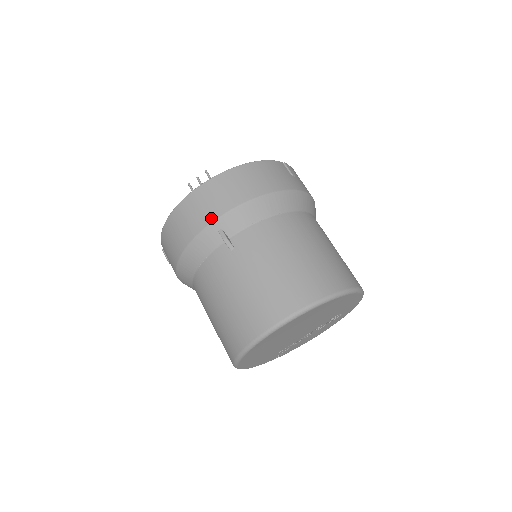
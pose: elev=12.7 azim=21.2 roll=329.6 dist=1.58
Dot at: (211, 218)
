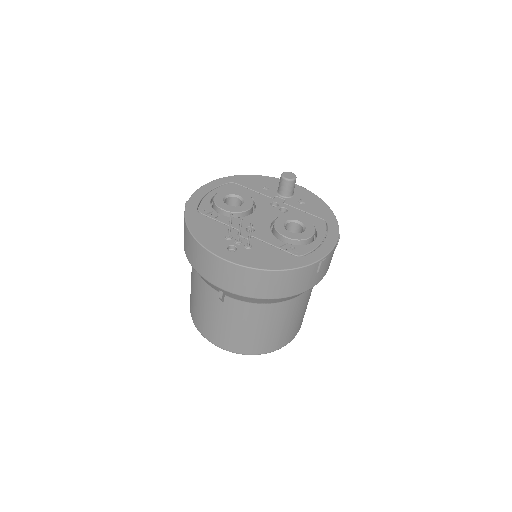
Dot at: (219, 285)
